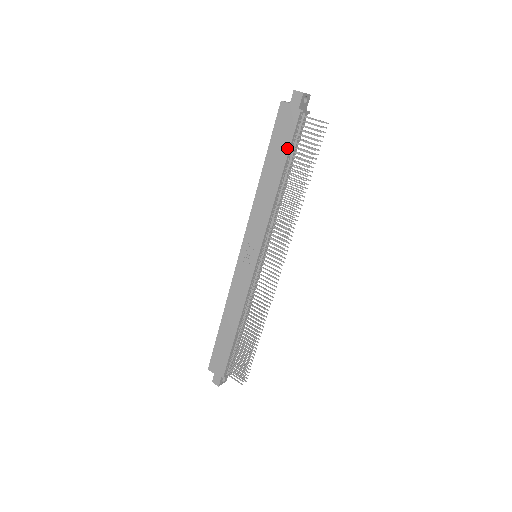
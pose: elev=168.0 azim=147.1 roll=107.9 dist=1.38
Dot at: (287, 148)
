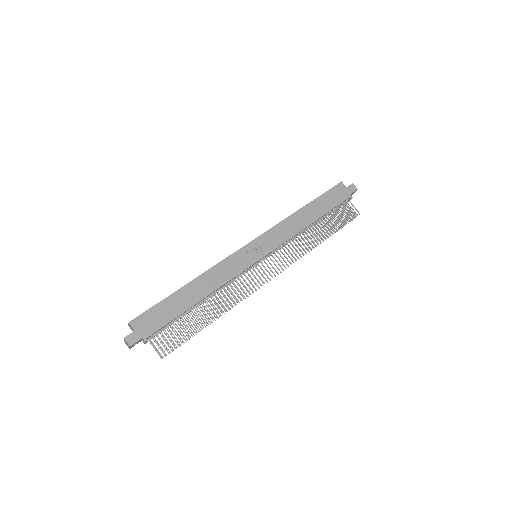
Dot at: (331, 208)
